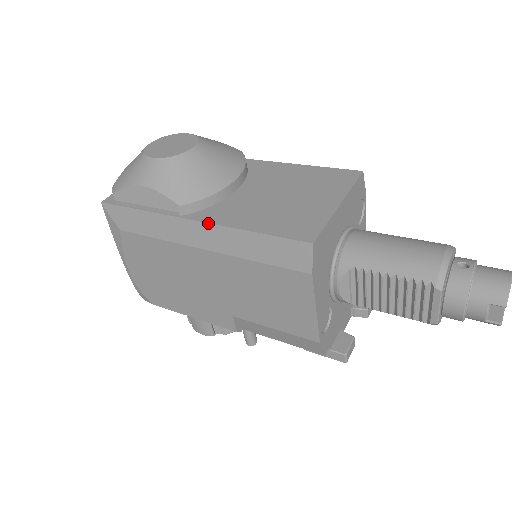
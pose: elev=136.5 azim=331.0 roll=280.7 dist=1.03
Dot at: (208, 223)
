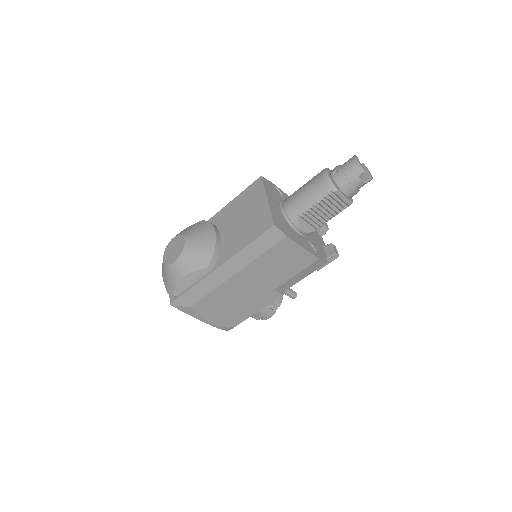
Dot at: (226, 262)
